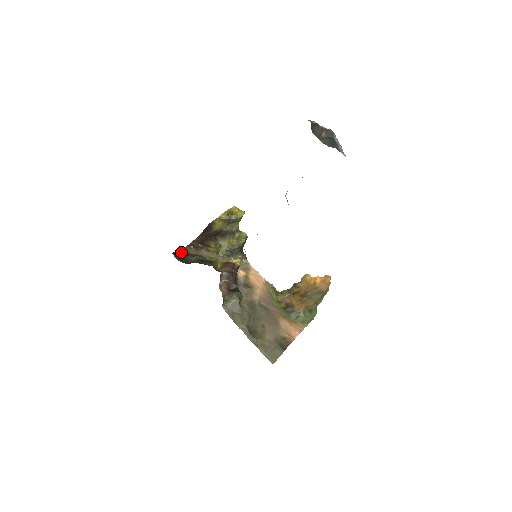
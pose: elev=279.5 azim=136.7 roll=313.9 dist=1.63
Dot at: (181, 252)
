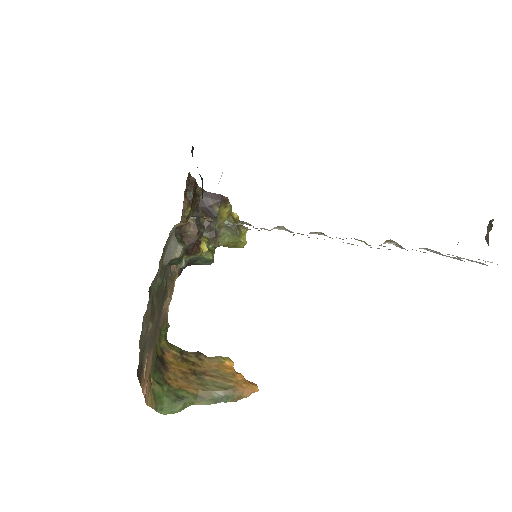
Dot at: occluded
